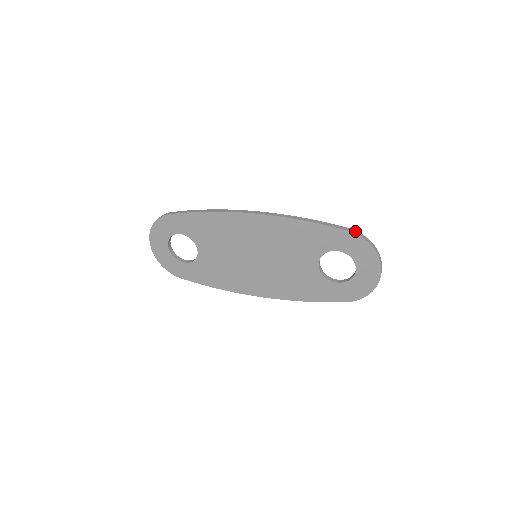
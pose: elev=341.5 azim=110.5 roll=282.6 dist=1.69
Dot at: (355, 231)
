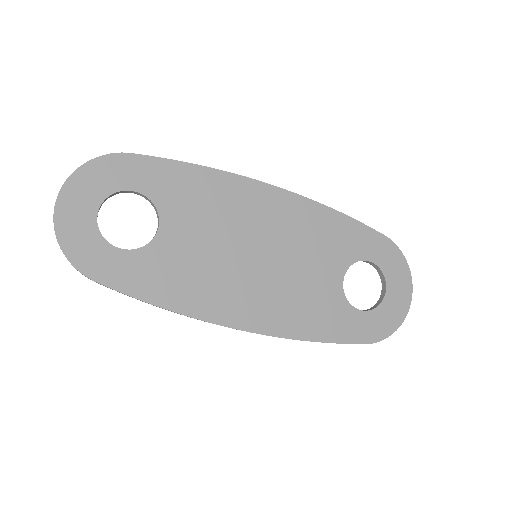
Dot at: (388, 240)
